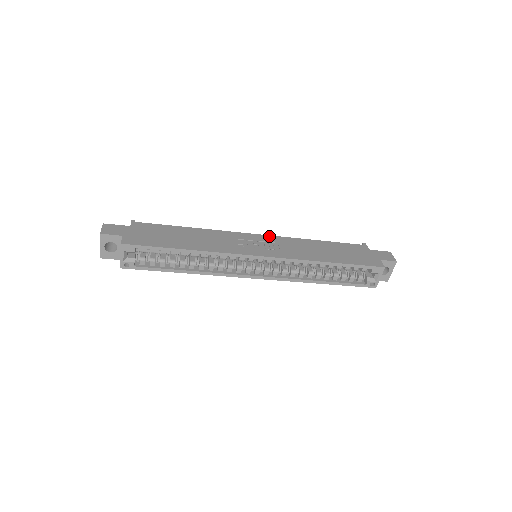
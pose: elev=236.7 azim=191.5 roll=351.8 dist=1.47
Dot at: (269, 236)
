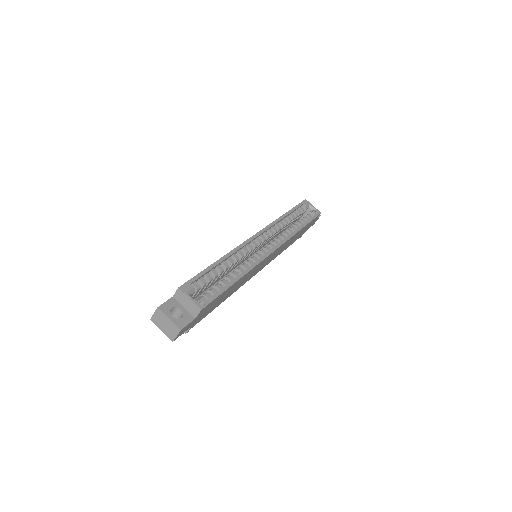
Dot at: occluded
